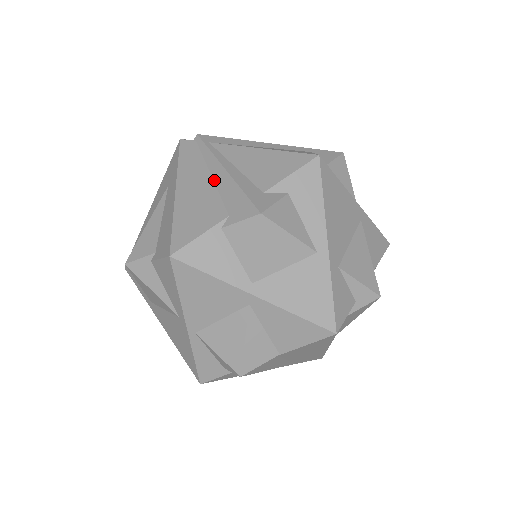
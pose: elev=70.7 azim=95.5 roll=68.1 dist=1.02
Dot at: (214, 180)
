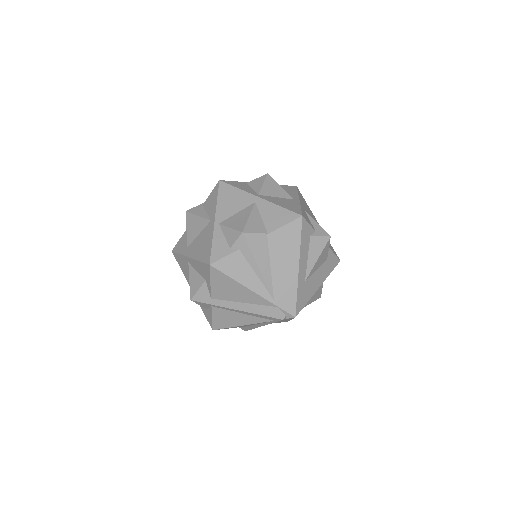
Dot at: occluded
